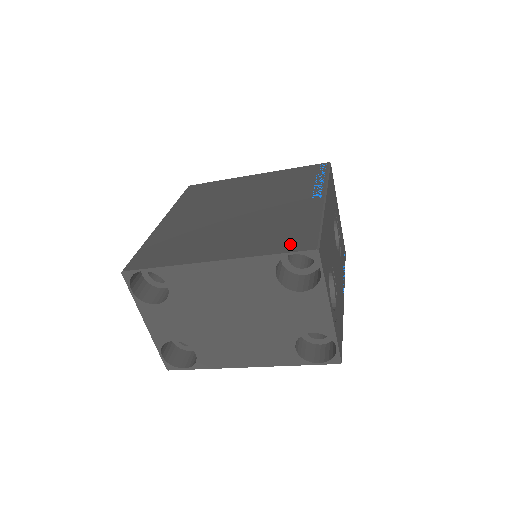
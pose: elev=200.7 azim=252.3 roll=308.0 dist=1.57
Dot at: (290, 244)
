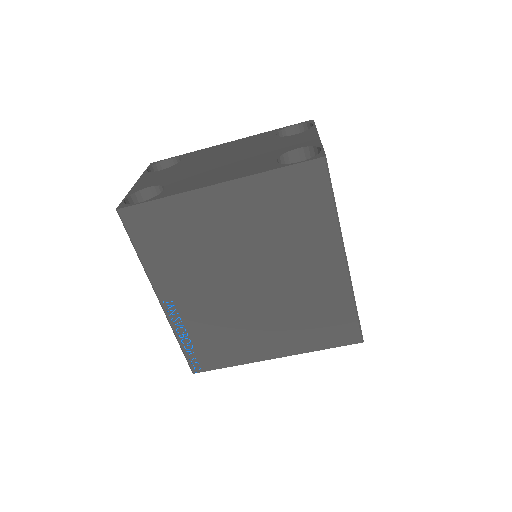
Dot at: occluded
